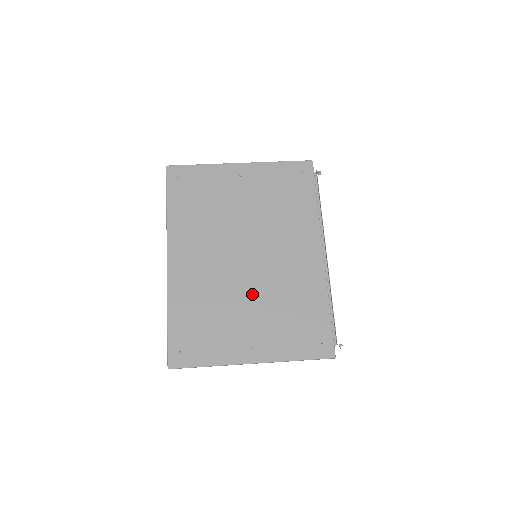
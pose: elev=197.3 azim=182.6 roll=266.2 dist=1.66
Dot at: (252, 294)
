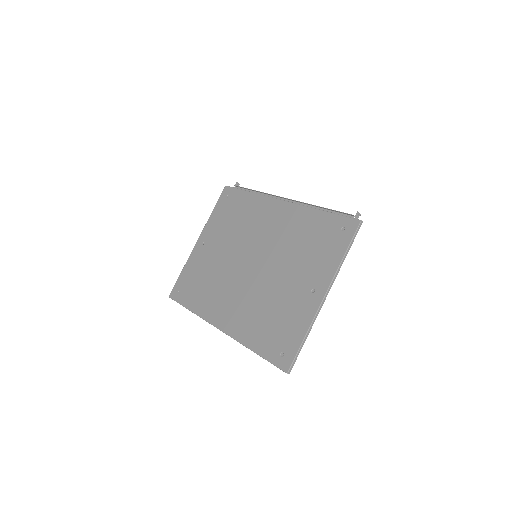
Dot at: (277, 271)
